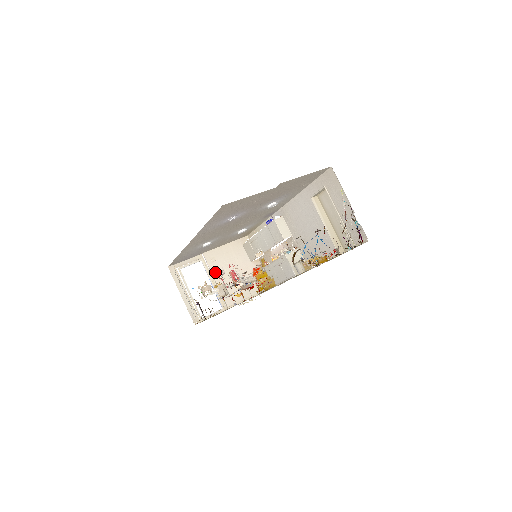
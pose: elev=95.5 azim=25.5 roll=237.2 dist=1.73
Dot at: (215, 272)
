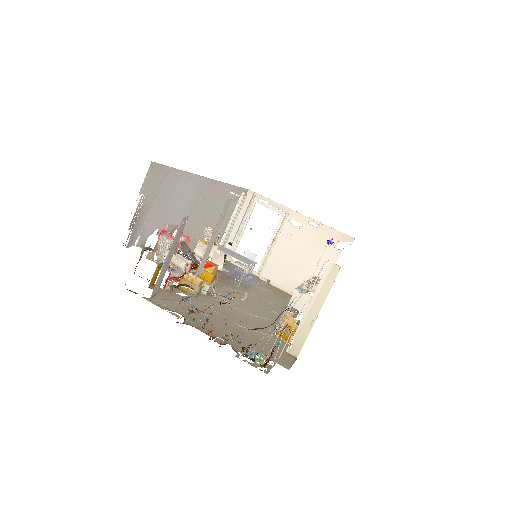
Dot at: (283, 237)
